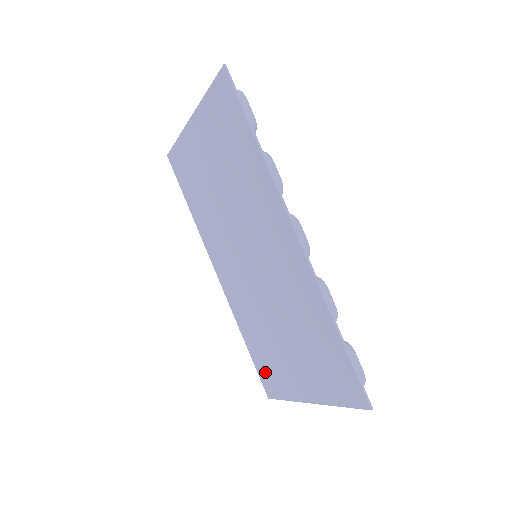
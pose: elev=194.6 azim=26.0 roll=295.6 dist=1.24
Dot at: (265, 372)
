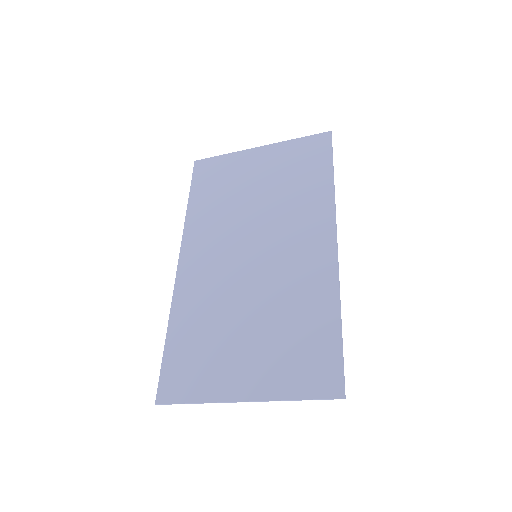
Dot at: (179, 369)
